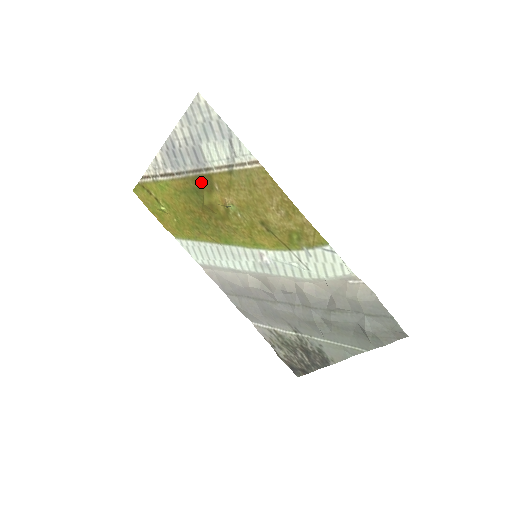
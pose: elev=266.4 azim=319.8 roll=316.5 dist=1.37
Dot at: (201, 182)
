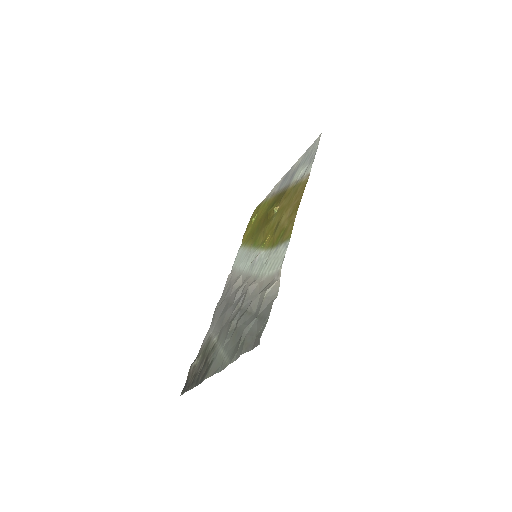
Dot at: (280, 196)
